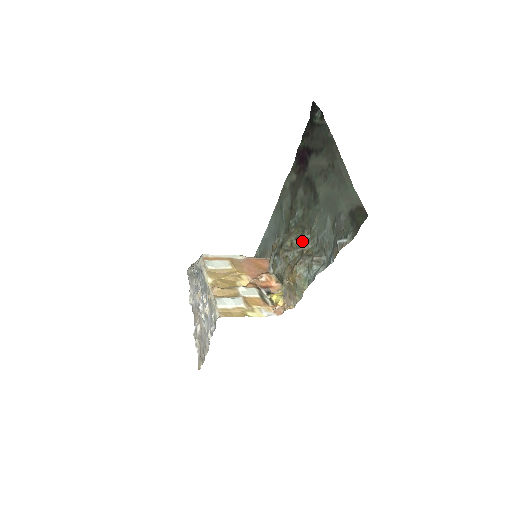
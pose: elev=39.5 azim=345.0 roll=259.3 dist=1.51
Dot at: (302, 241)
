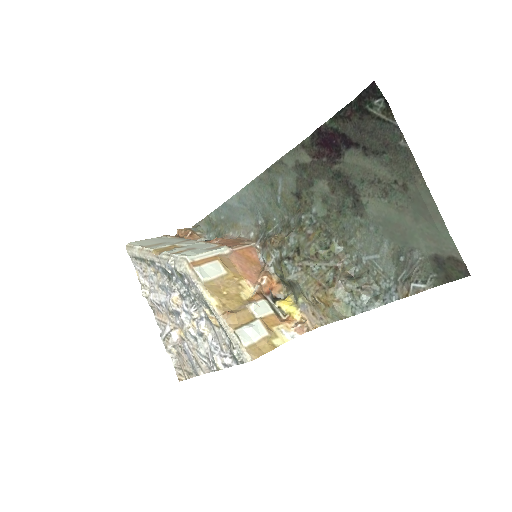
Dot at: (332, 253)
